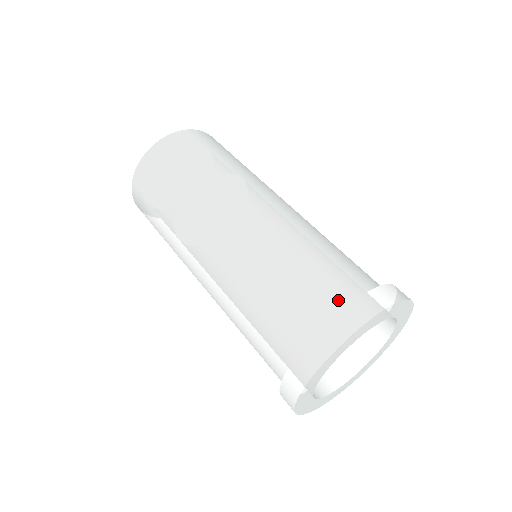
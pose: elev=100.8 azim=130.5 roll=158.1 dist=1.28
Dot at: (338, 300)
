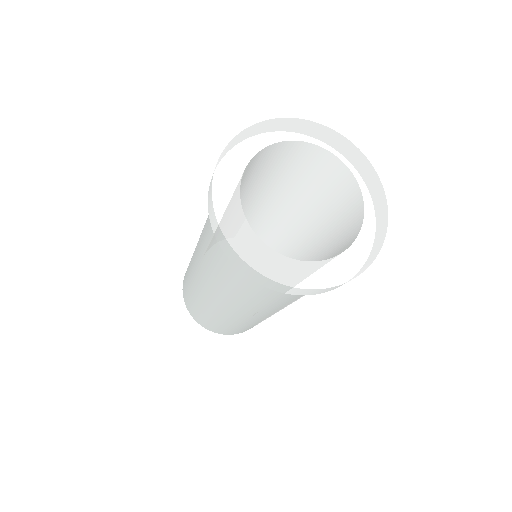
Dot at: occluded
